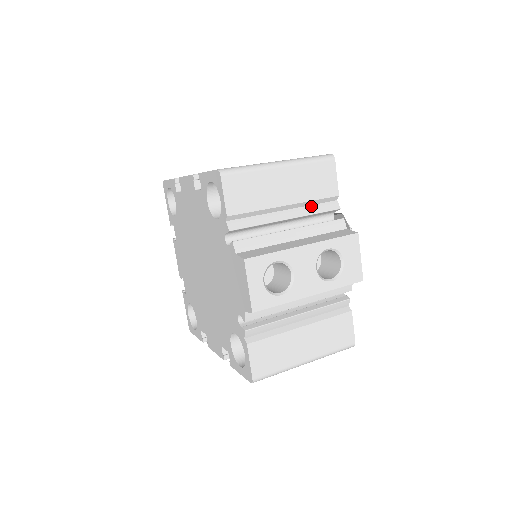
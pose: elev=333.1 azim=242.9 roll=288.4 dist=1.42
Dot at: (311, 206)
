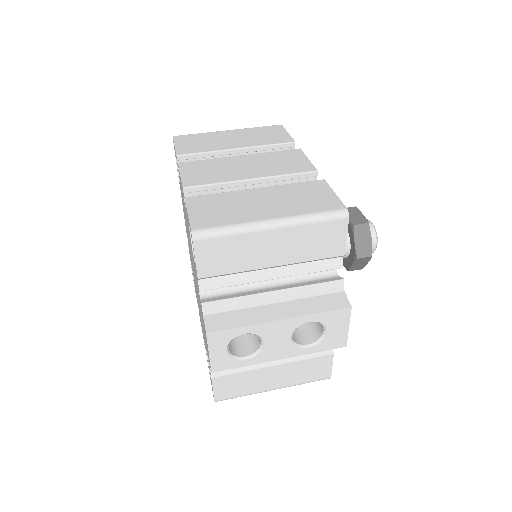
Dot at: (307, 263)
